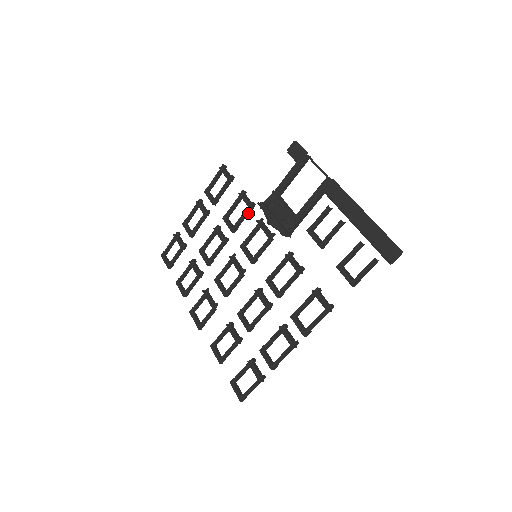
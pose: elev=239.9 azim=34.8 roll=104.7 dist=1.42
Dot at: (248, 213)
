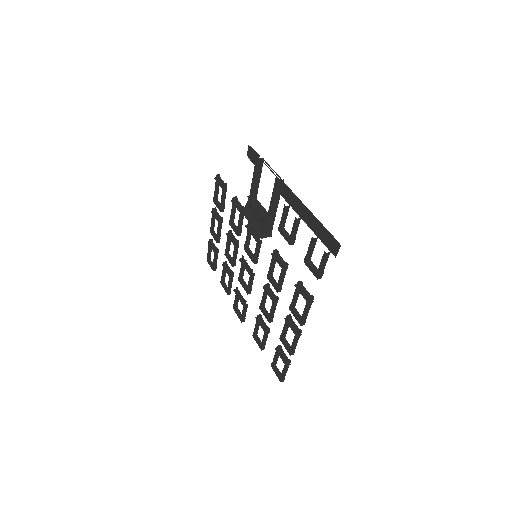
Dot at: (243, 217)
